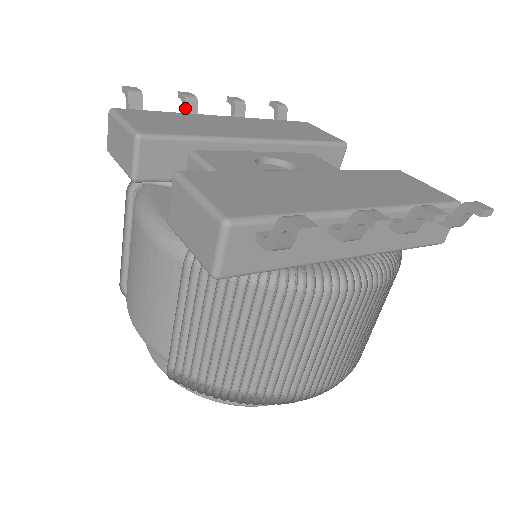
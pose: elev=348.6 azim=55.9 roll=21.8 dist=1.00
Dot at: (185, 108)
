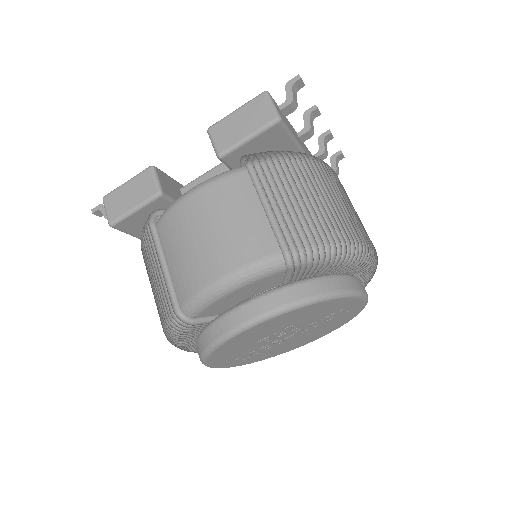
Dot at: occluded
